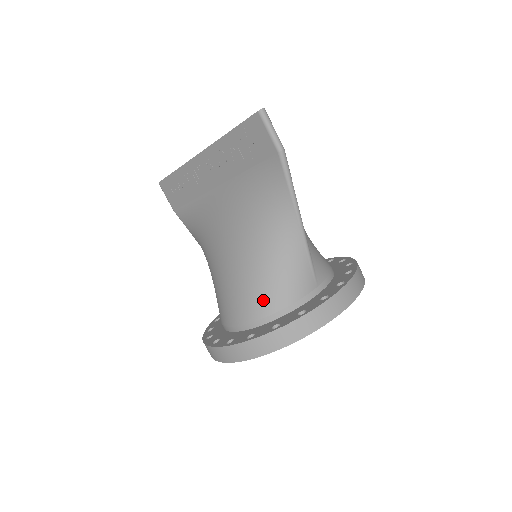
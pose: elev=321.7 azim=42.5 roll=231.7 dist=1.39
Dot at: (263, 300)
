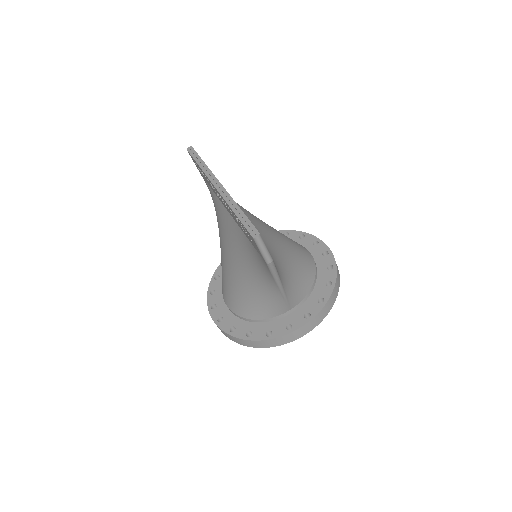
Dot at: (246, 310)
